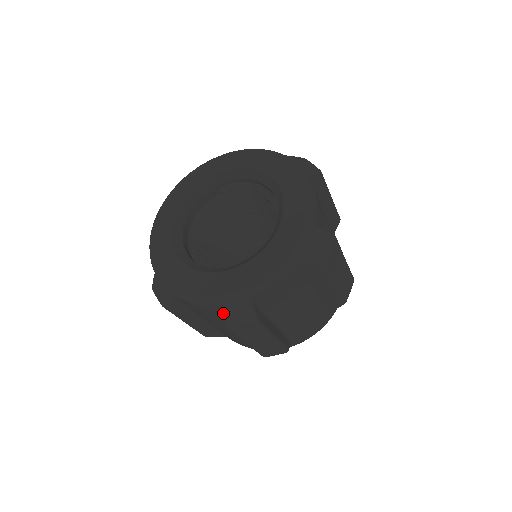
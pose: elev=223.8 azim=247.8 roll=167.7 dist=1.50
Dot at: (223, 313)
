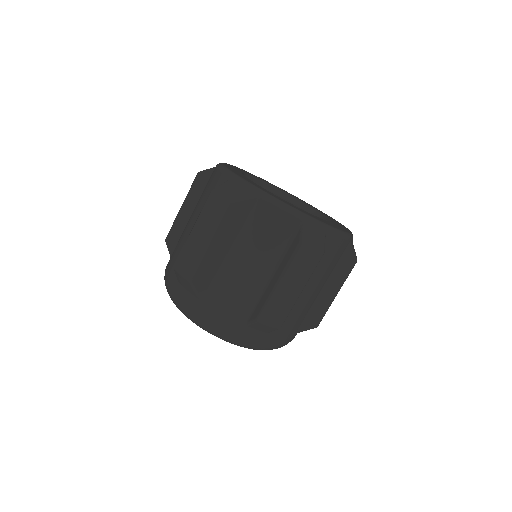
Dot at: (304, 229)
